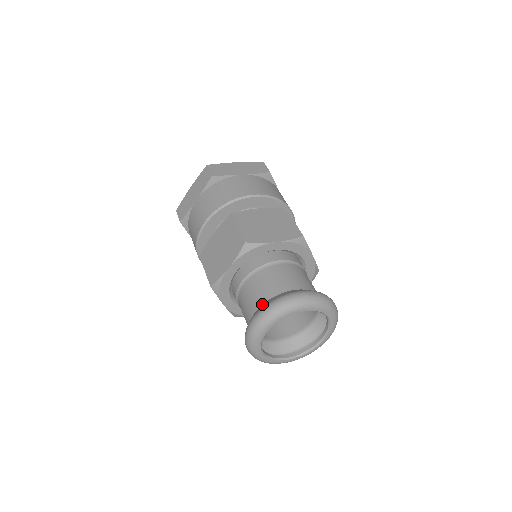
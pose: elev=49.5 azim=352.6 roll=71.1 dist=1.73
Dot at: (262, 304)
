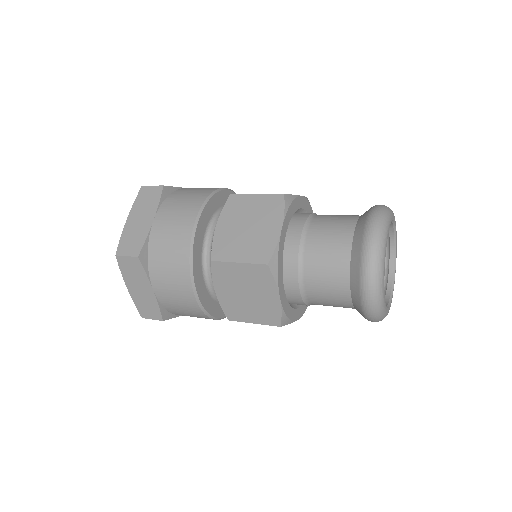
Dot at: (349, 283)
